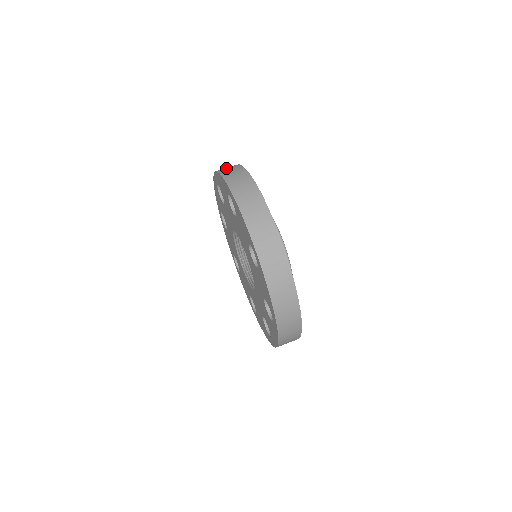
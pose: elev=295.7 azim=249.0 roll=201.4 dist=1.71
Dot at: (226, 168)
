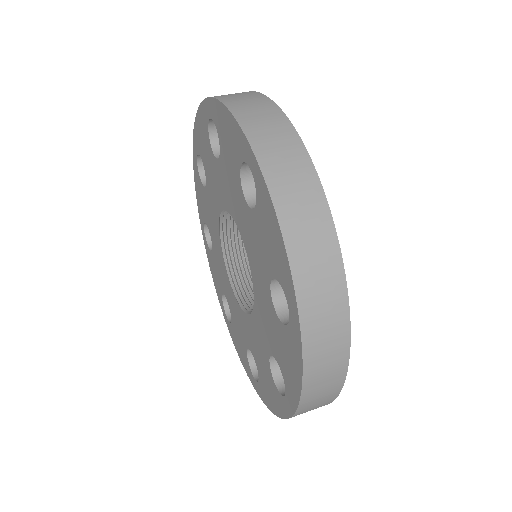
Dot at: occluded
